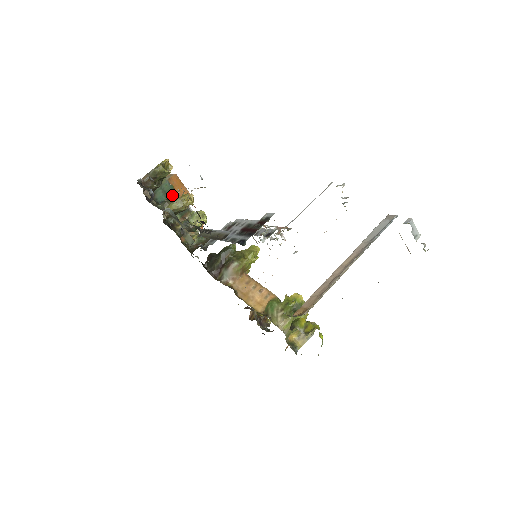
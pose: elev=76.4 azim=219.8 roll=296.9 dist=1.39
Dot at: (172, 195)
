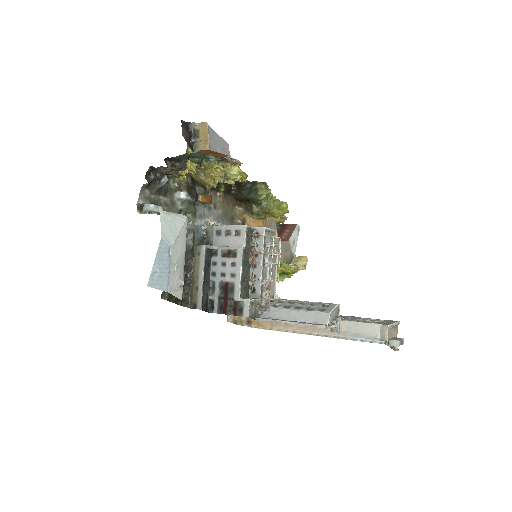
Dot at: (202, 157)
